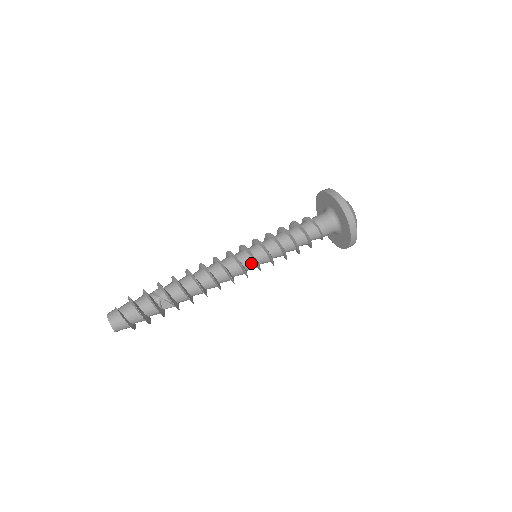
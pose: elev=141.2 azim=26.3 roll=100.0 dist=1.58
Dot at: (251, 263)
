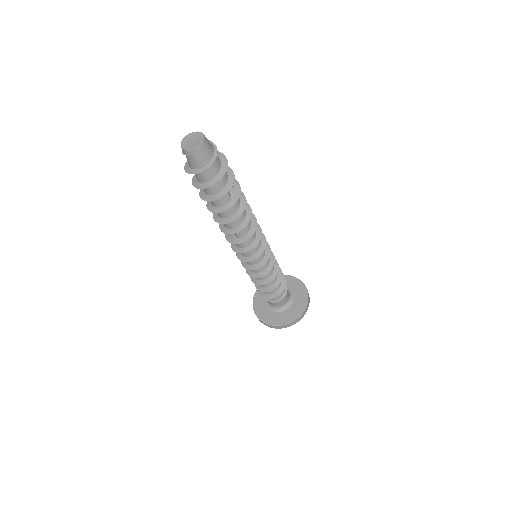
Dot at: occluded
